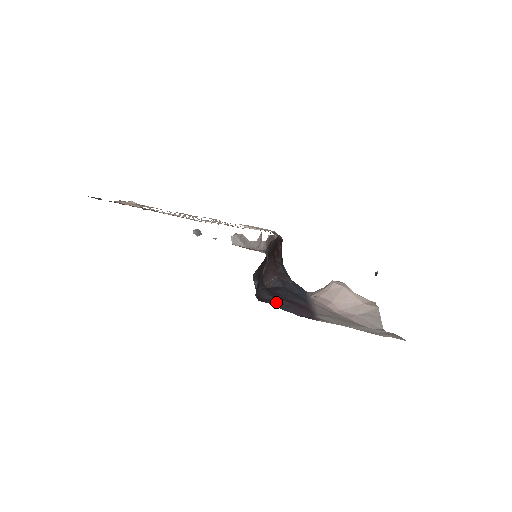
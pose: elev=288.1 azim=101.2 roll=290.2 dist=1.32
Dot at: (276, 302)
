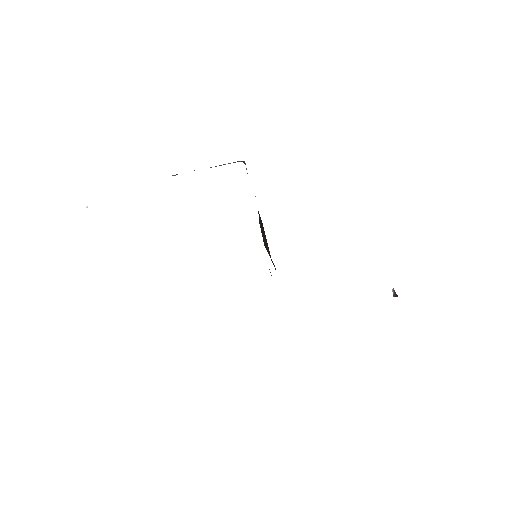
Dot at: occluded
